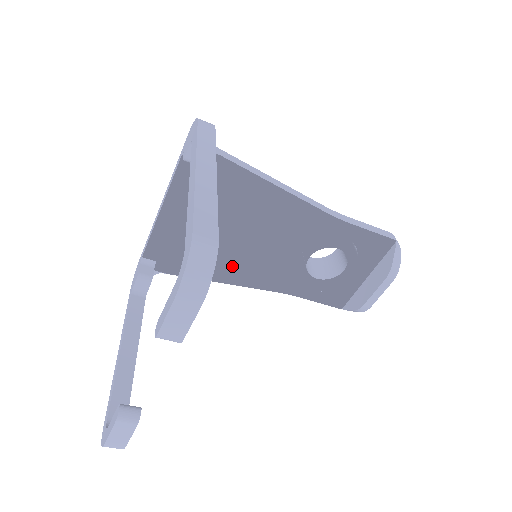
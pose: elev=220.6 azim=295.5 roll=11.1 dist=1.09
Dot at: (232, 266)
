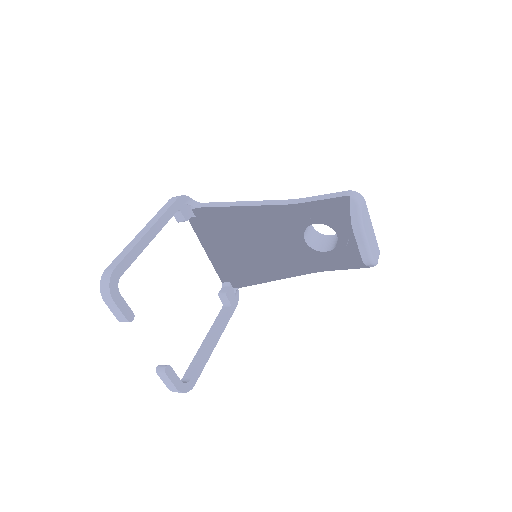
Dot at: (275, 267)
